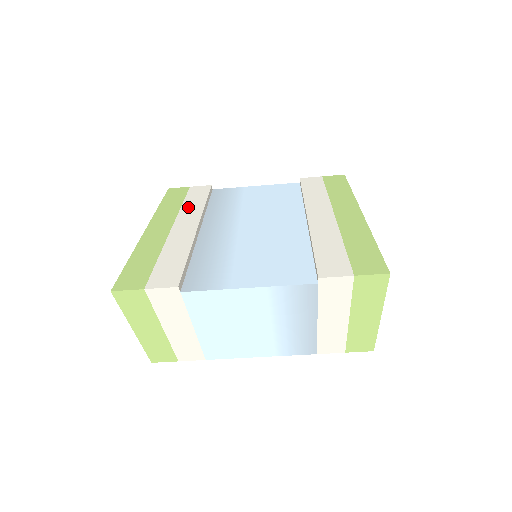
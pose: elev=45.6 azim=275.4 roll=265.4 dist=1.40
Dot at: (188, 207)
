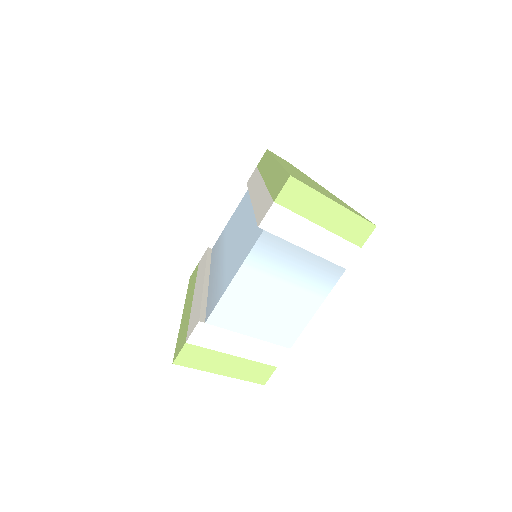
Dot at: (199, 274)
